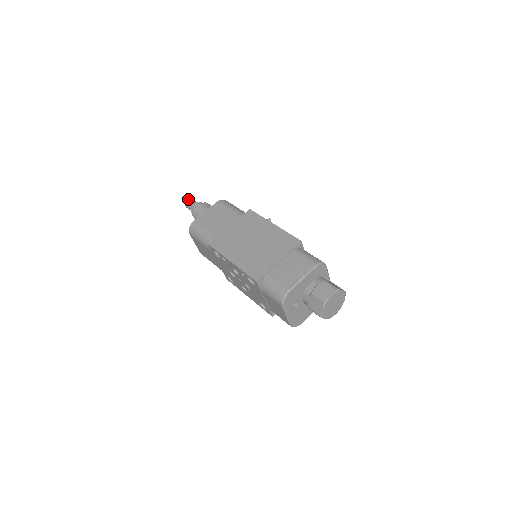
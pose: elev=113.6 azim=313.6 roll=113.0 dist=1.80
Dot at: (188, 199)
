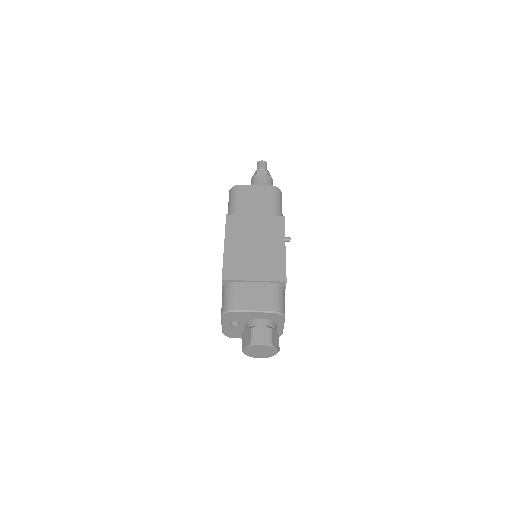
Dot at: occluded
